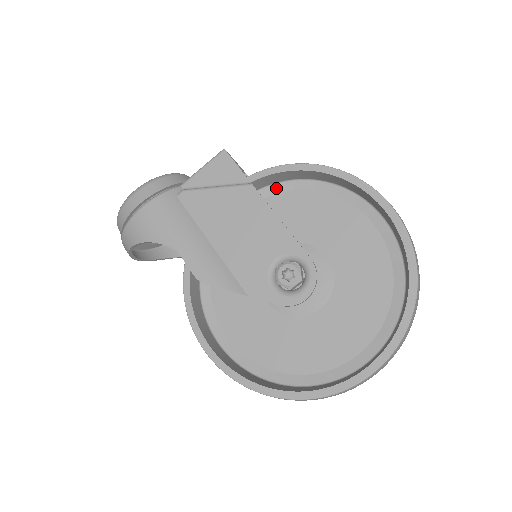
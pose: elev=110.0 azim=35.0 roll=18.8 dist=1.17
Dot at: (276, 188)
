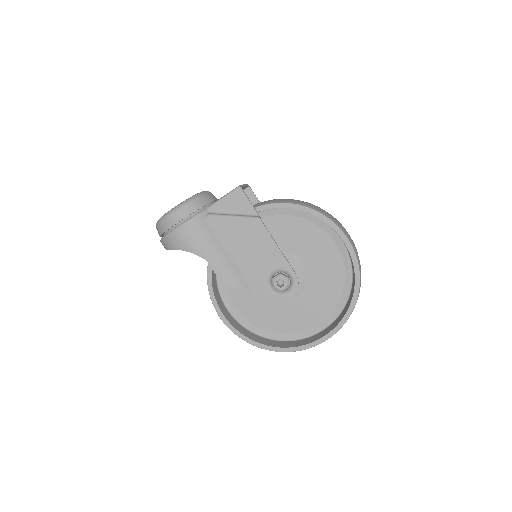
Dot at: (273, 211)
